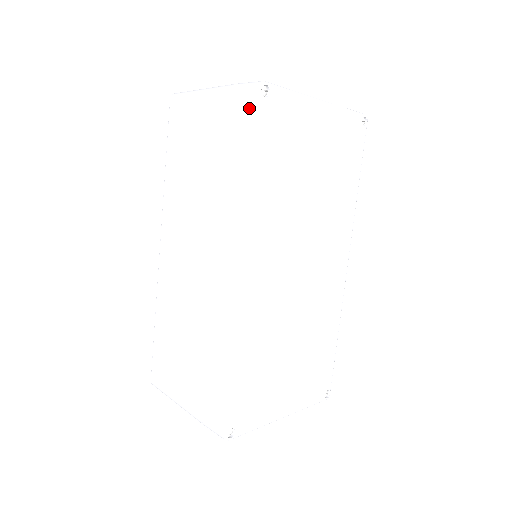
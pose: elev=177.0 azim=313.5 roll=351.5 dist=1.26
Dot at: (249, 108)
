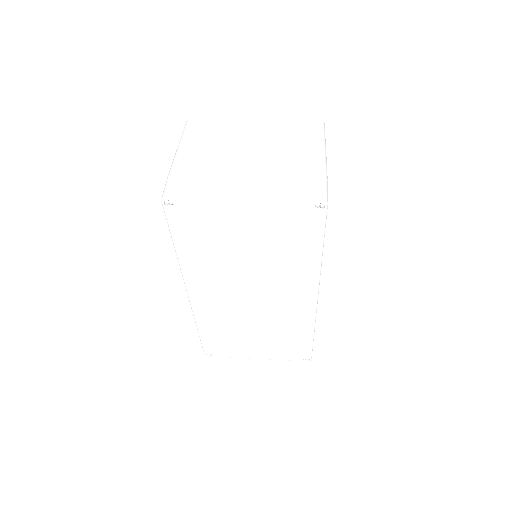
Dot at: occluded
